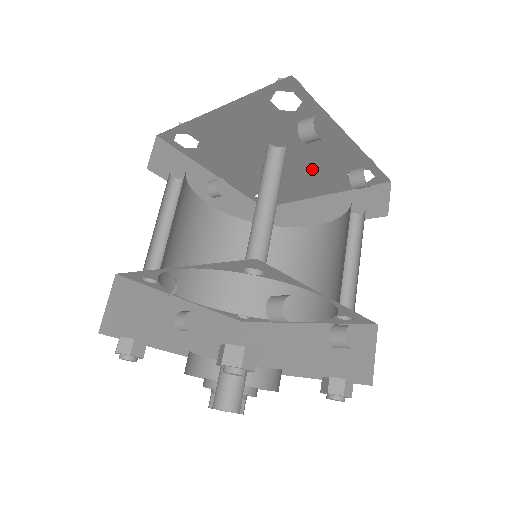
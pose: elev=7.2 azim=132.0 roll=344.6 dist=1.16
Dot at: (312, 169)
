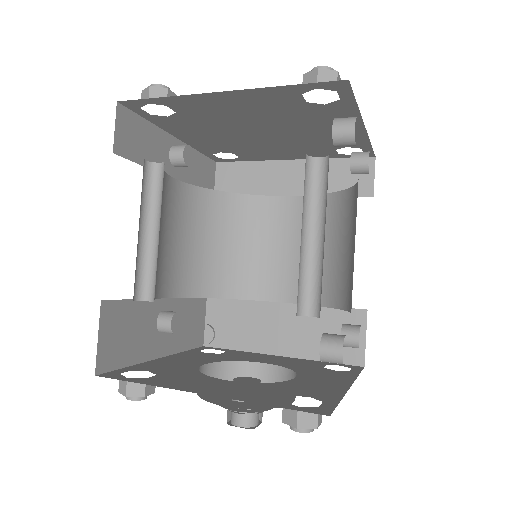
Dot at: (300, 143)
